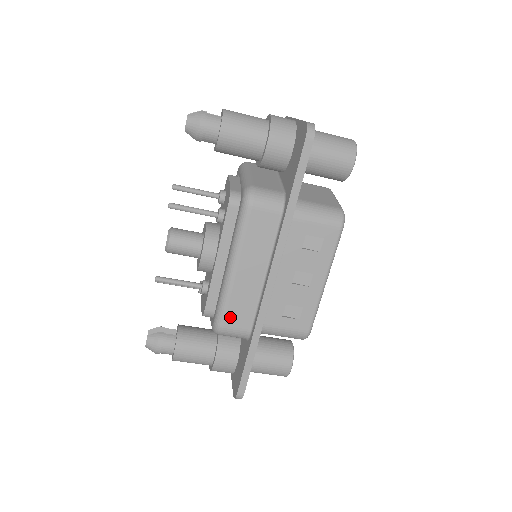
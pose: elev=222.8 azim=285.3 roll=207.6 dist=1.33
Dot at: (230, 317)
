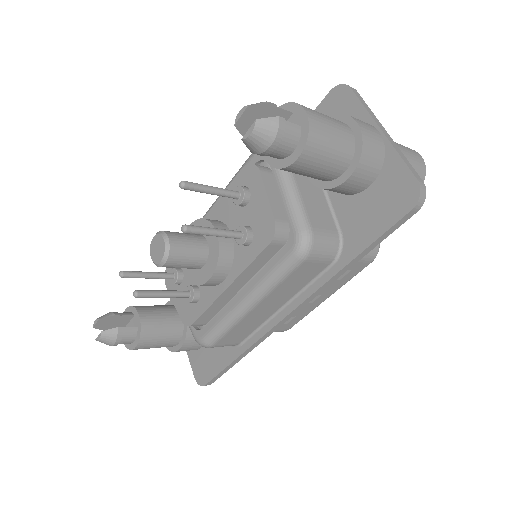
Dot at: (225, 339)
